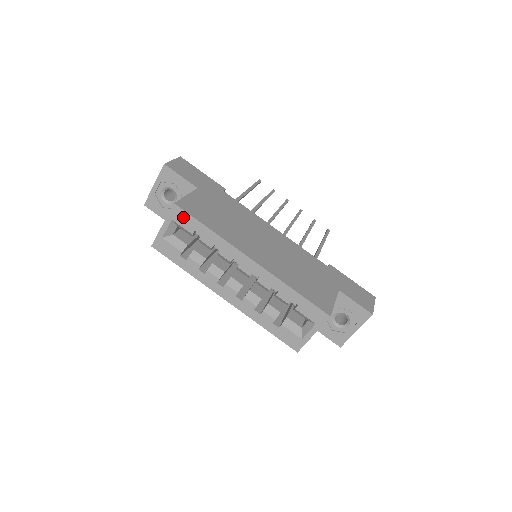
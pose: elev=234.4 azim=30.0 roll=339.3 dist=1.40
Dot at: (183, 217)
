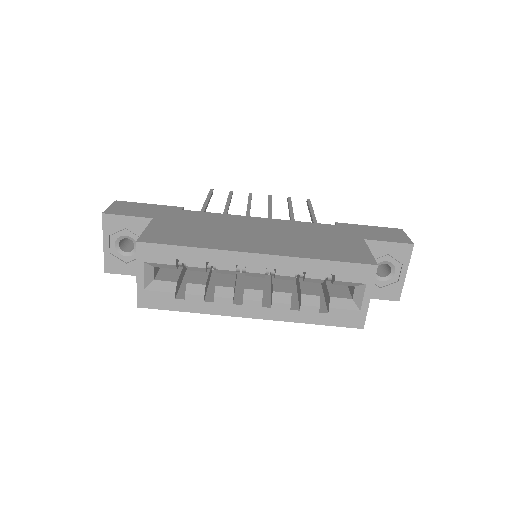
Dot at: (155, 251)
